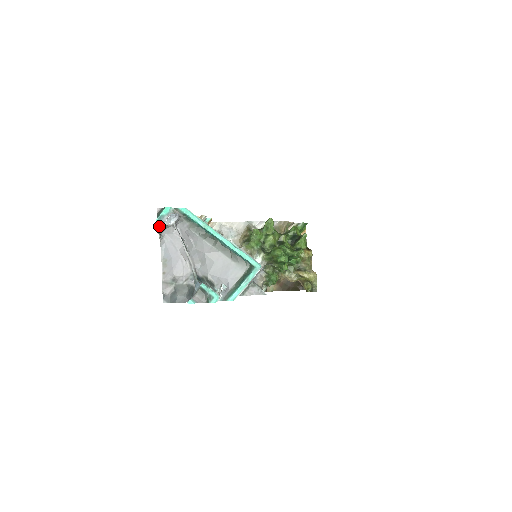
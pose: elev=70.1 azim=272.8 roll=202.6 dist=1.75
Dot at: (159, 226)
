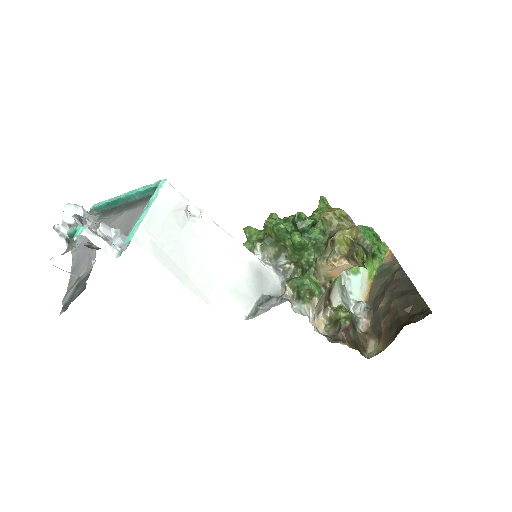
Dot at: (56, 225)
